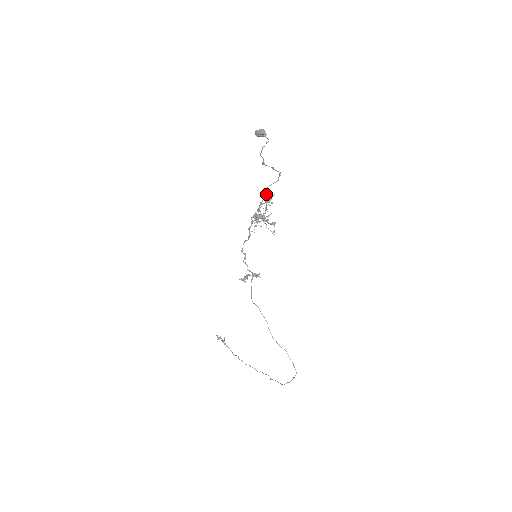
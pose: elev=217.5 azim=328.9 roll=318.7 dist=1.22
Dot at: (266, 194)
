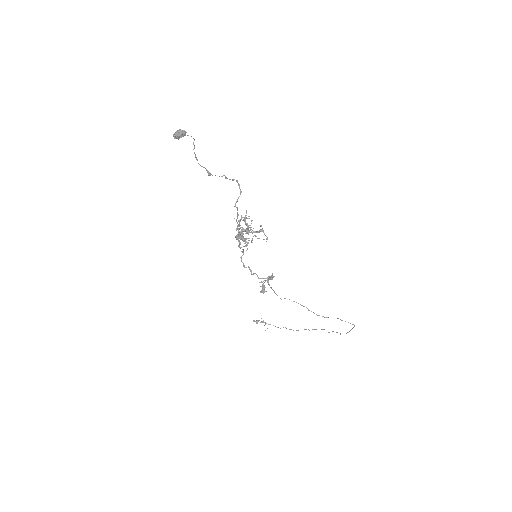
Dot at: occluded
